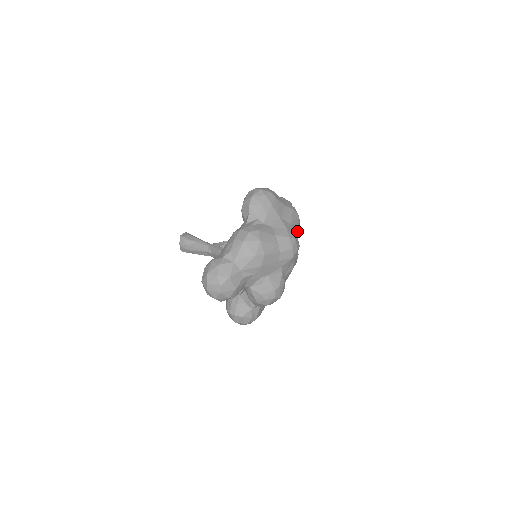
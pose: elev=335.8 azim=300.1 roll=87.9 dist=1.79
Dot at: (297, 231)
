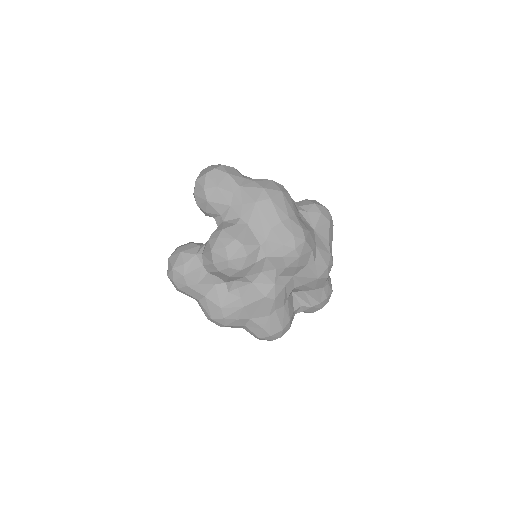
Dot at: (312, 263)
